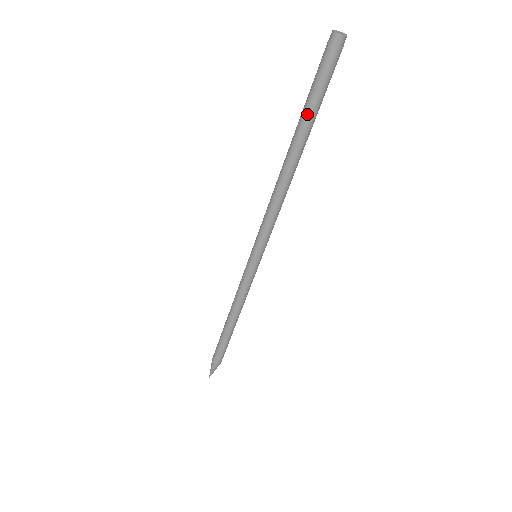
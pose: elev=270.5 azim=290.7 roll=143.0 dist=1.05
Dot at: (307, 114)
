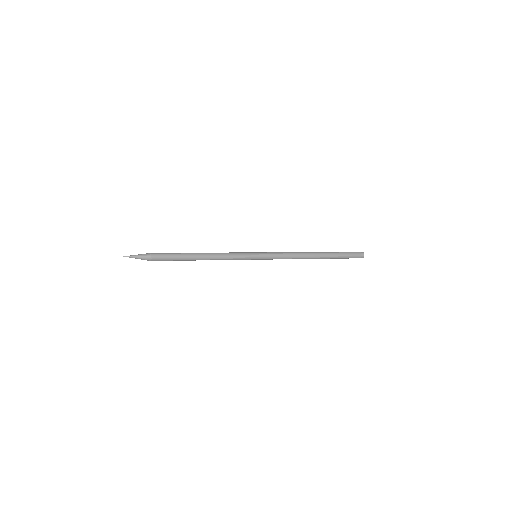
Dot at: (336, 253)
